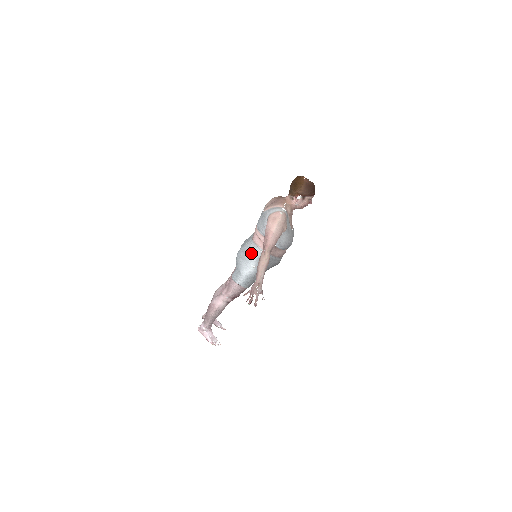
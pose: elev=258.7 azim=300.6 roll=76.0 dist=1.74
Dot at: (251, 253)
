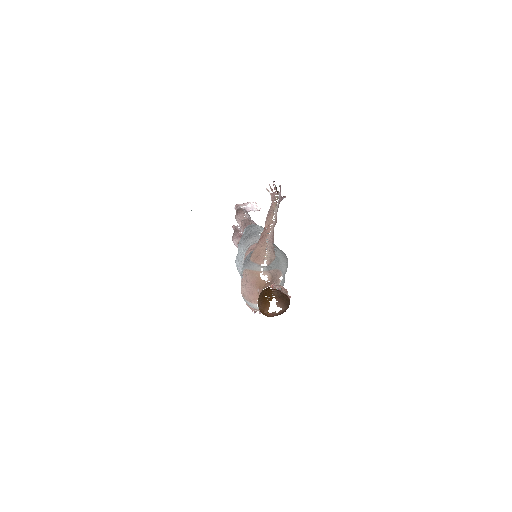
Dot at: occluded
